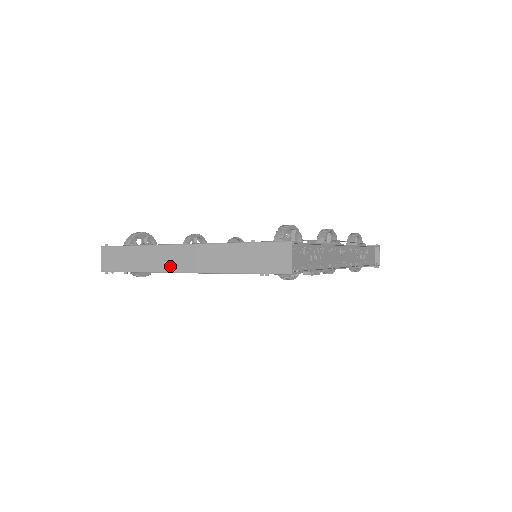
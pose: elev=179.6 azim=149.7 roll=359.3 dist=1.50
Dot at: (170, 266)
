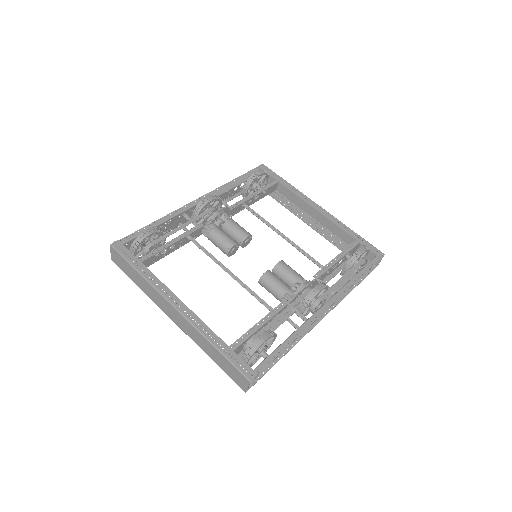
Dot at: (163, 309)
